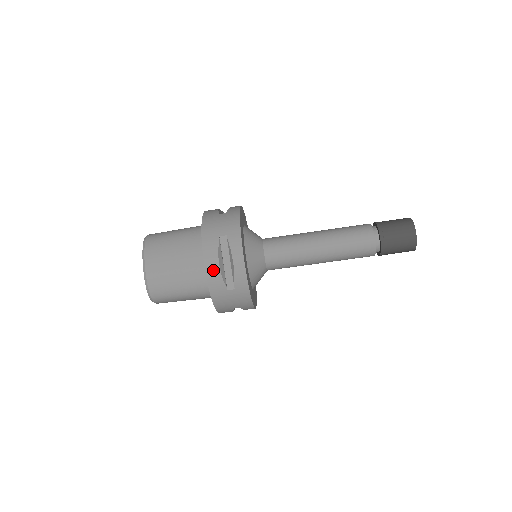
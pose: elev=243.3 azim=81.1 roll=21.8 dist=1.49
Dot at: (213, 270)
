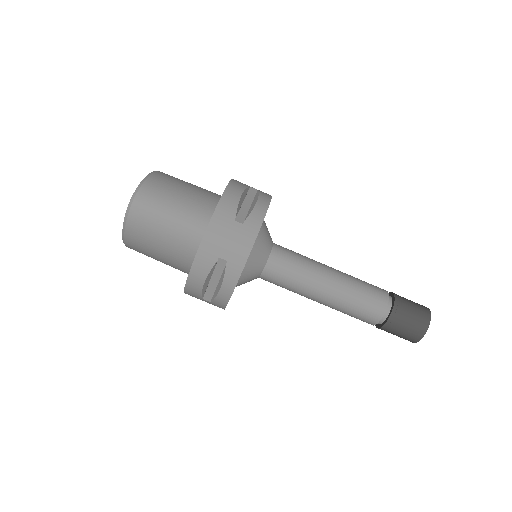
Dot at: (233, 195)
